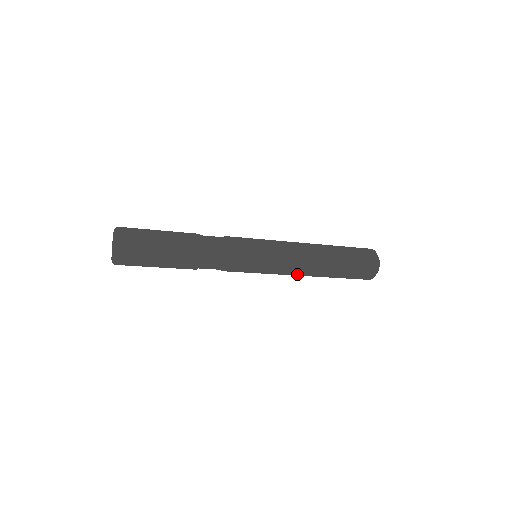
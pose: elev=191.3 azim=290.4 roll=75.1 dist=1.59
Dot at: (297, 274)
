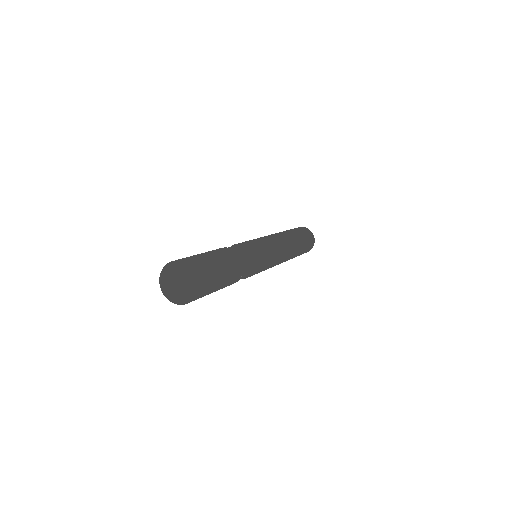
Dot at: (285, 259)
